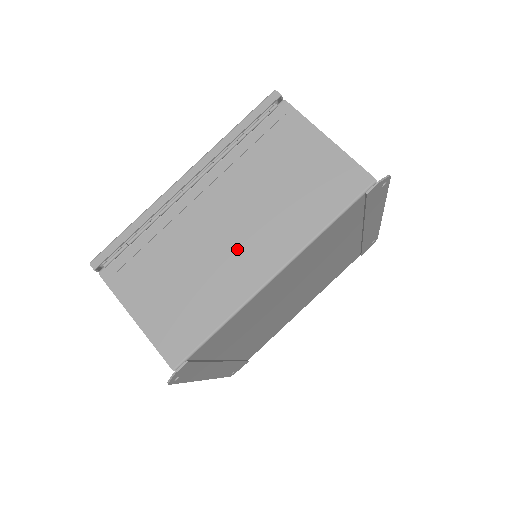
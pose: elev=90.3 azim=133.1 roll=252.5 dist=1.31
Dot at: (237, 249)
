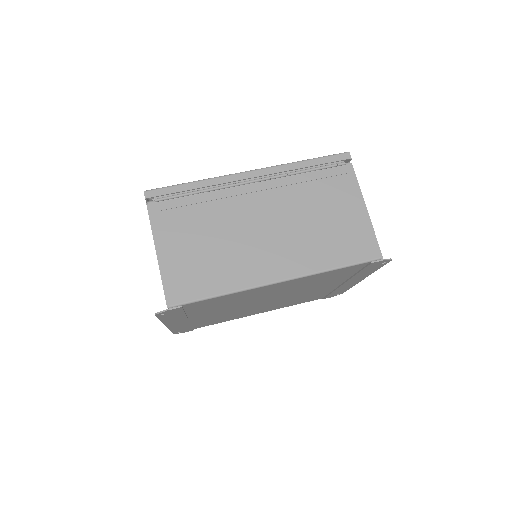
Dot at: (262, 247)
